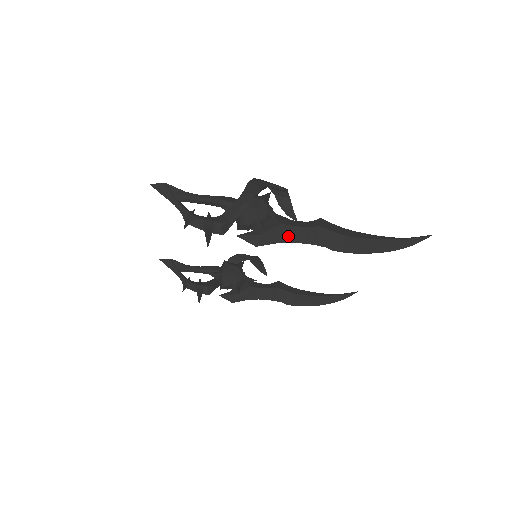
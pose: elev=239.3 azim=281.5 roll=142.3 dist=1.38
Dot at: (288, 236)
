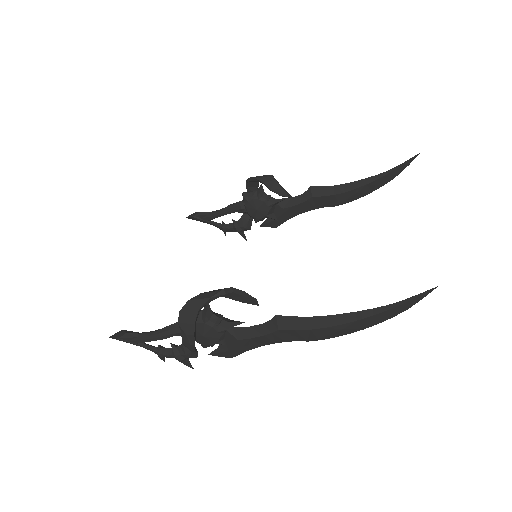
Dot at: (253, 344)
